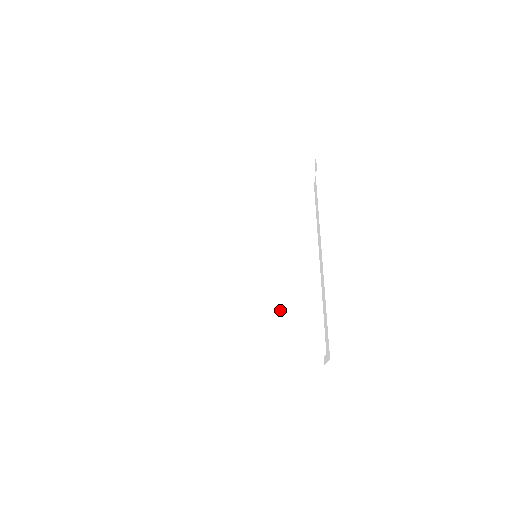
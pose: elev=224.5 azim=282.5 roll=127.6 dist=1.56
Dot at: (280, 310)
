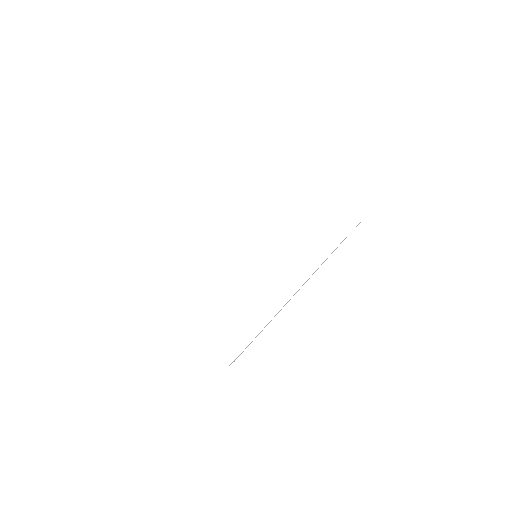
Dot at: (231, 301)
